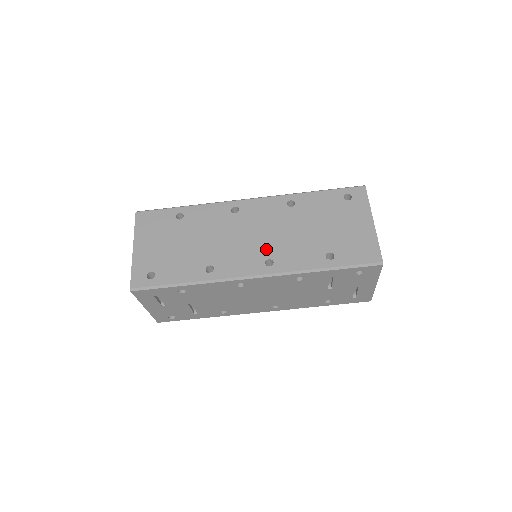
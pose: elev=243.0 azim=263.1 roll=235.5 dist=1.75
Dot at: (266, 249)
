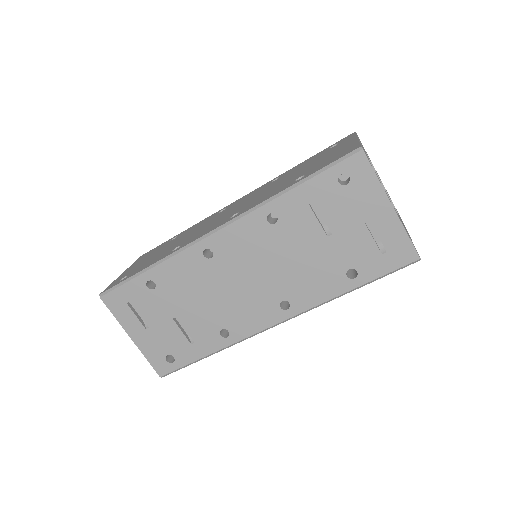
Dot at: (236, 211)
